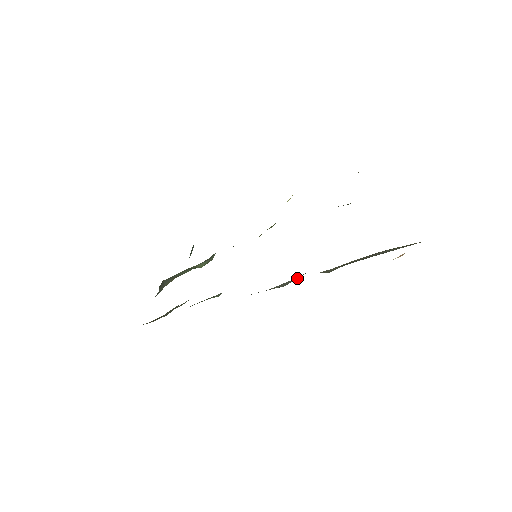
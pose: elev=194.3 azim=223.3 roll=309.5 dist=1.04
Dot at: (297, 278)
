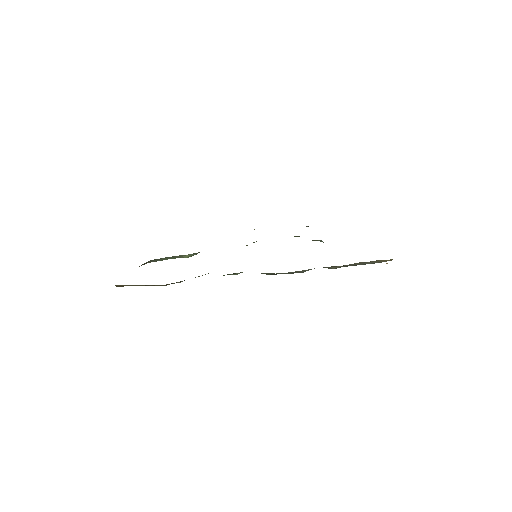
Dot at: occluded
